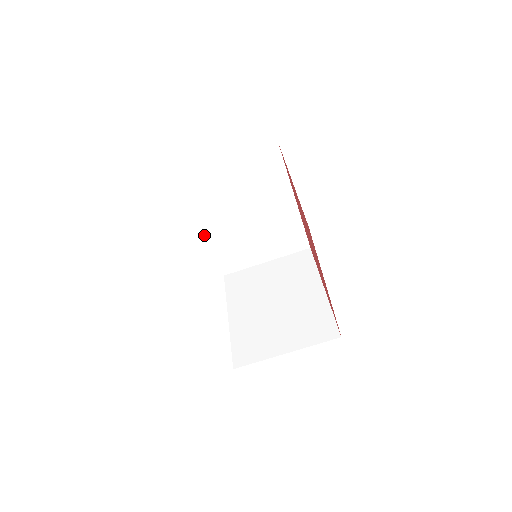
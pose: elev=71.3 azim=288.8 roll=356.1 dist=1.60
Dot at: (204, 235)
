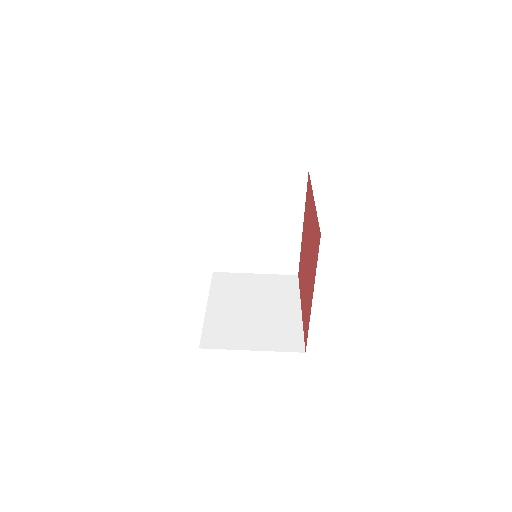
Dot at: (212, 227)
